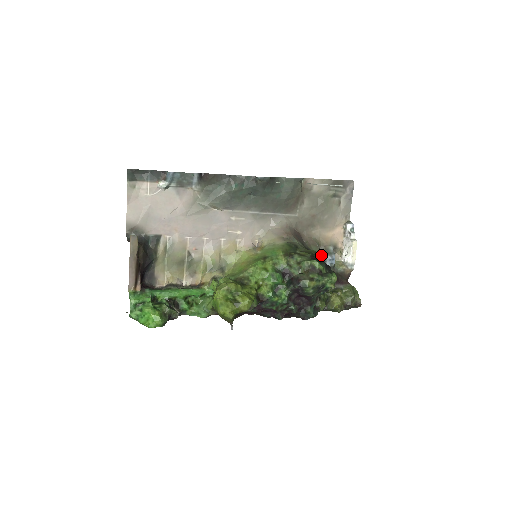
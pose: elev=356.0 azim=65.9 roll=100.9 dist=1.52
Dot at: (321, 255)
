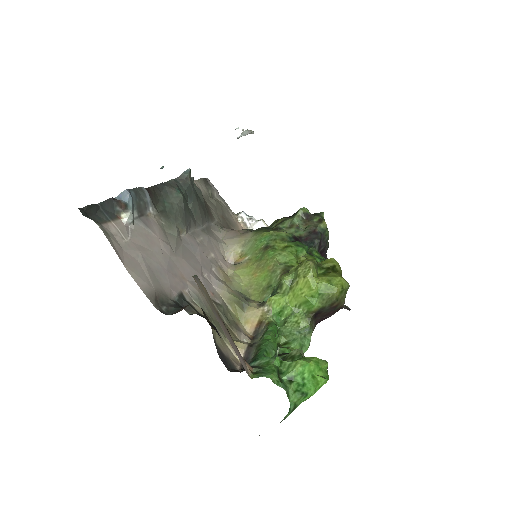
Dot at: occluded
